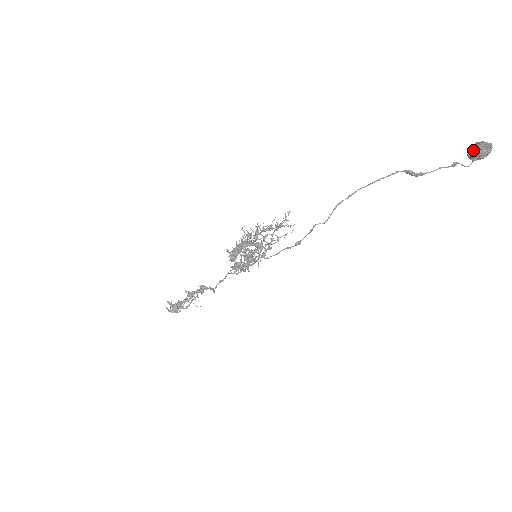
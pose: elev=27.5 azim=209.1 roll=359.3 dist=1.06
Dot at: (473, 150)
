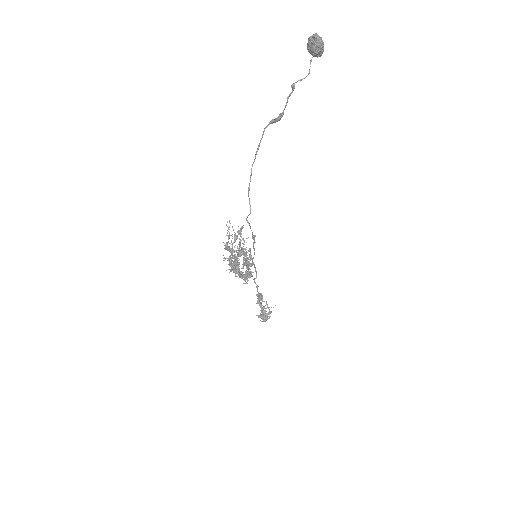
Dot at: (309, 52)
